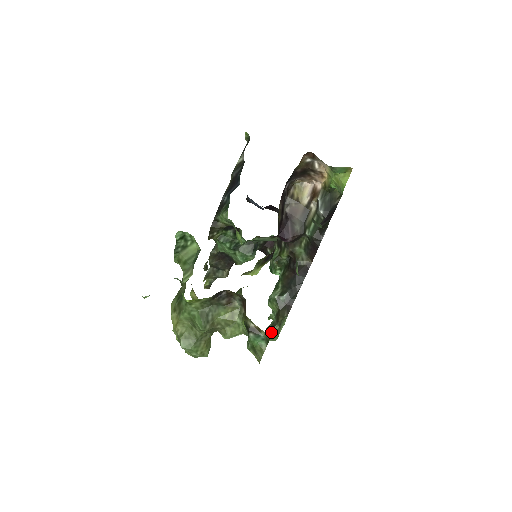
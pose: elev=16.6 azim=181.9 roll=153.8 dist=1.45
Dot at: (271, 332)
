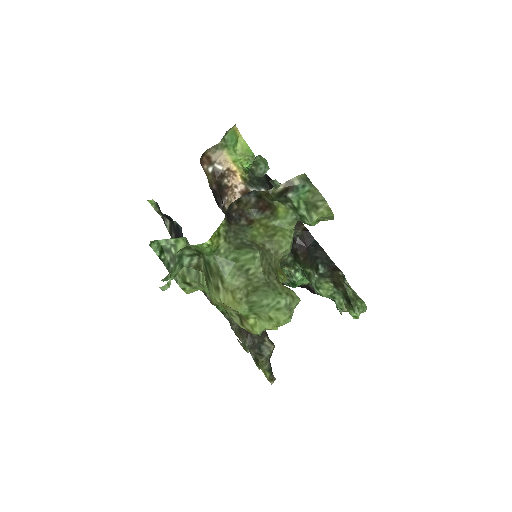
Dot at: (350, 298)
